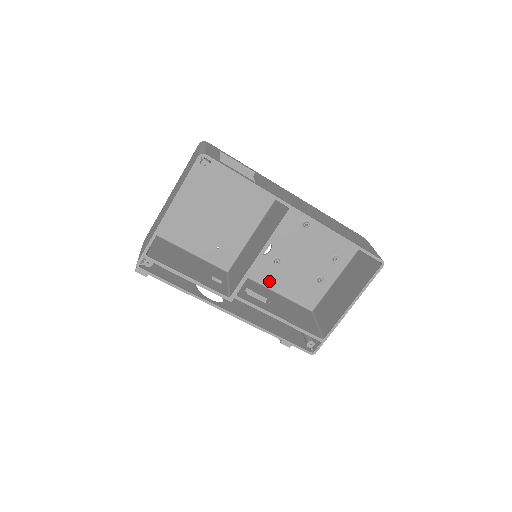
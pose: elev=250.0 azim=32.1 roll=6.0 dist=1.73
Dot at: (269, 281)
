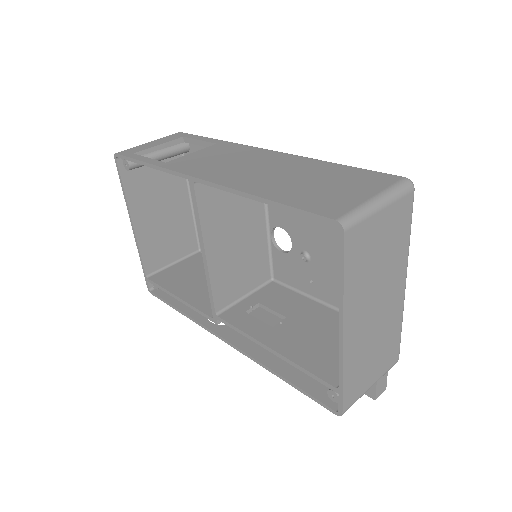
Dot at: (314, 289)
